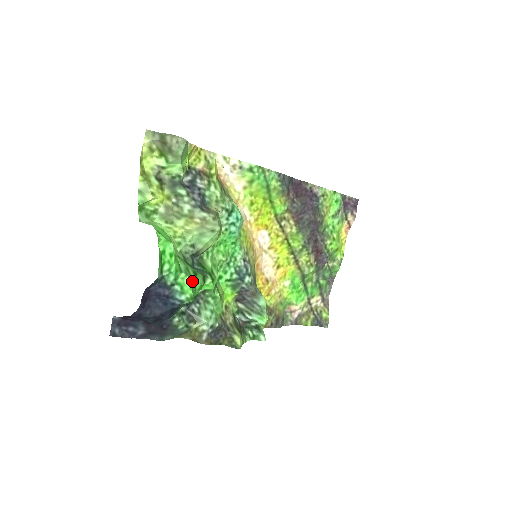
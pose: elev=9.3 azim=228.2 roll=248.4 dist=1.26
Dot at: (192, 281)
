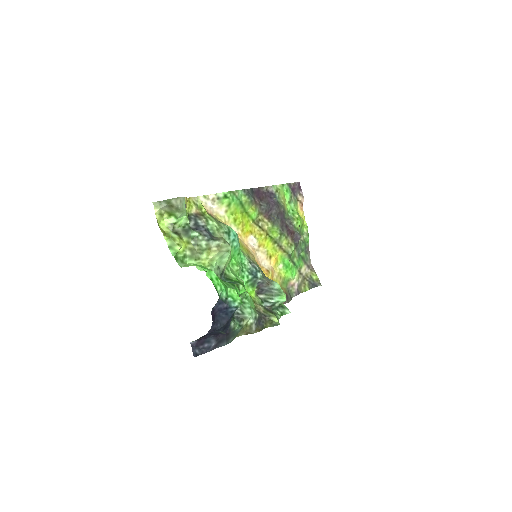
Dot at: (235, 291)
